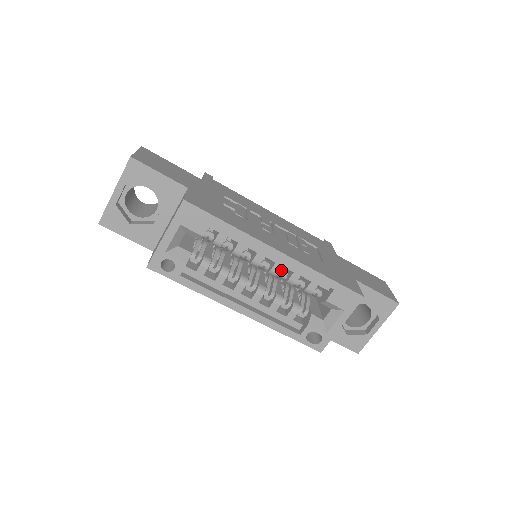
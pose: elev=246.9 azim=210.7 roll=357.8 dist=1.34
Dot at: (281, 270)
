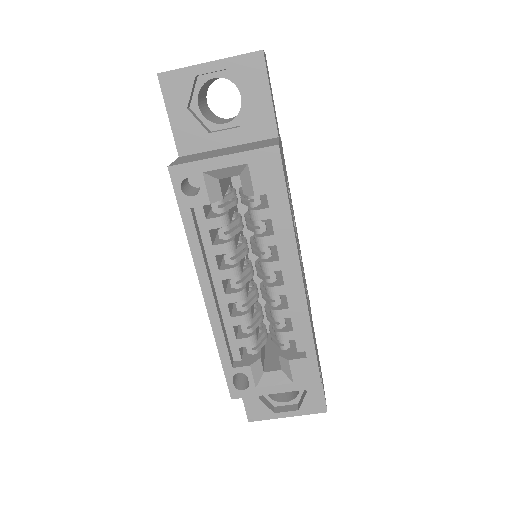
Dot at: (279, 295)
